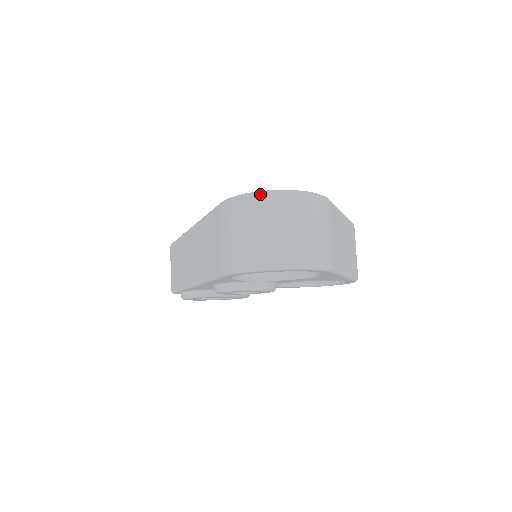
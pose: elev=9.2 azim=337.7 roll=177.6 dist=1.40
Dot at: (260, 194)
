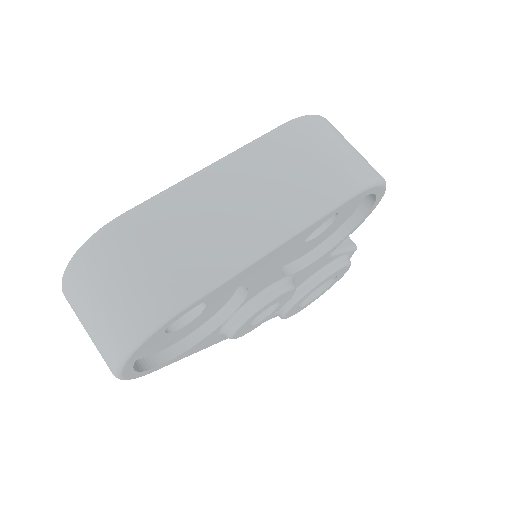
Dot at: occluded
